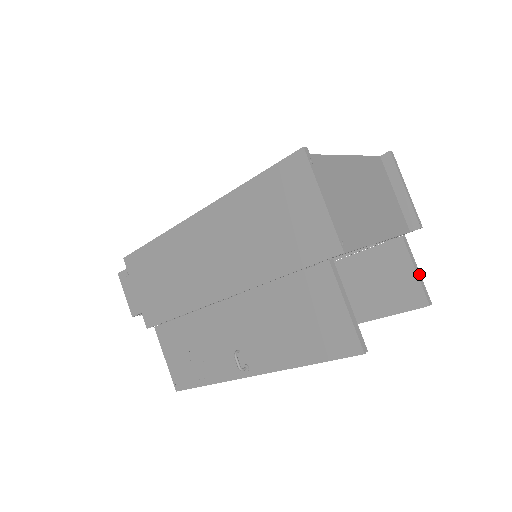
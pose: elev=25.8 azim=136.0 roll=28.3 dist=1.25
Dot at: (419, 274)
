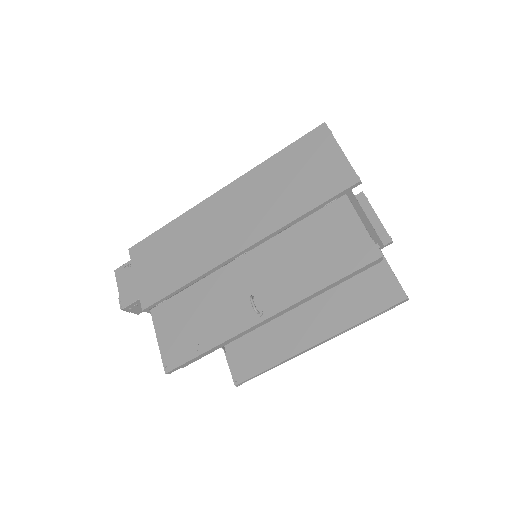
Dot at: (395, 276)
